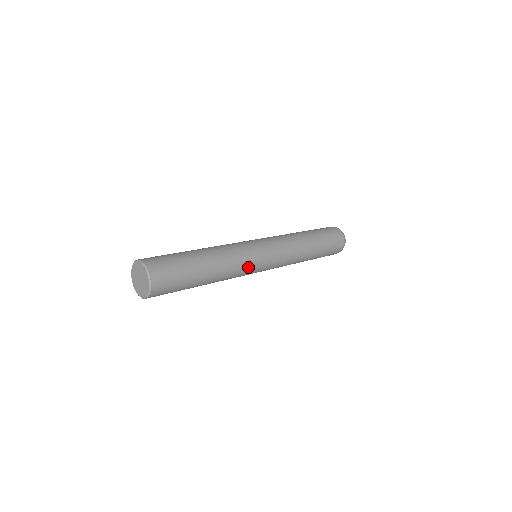
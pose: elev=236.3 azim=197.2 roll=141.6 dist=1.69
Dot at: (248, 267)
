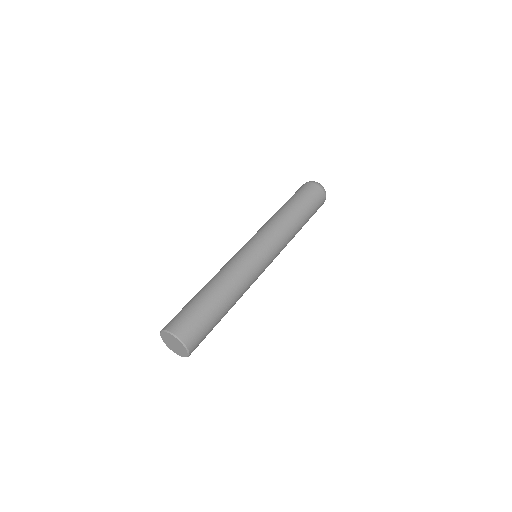
Dot at: (254, 270)
